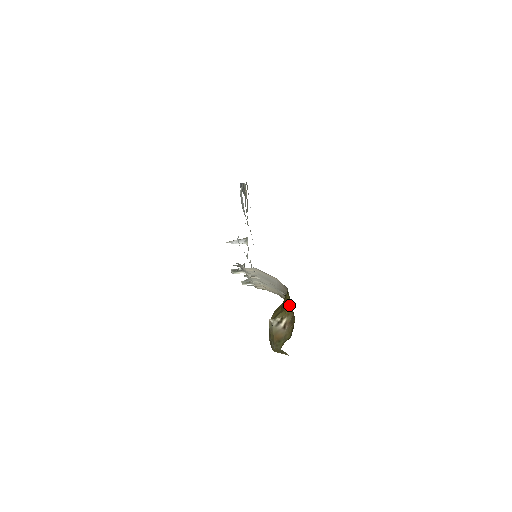
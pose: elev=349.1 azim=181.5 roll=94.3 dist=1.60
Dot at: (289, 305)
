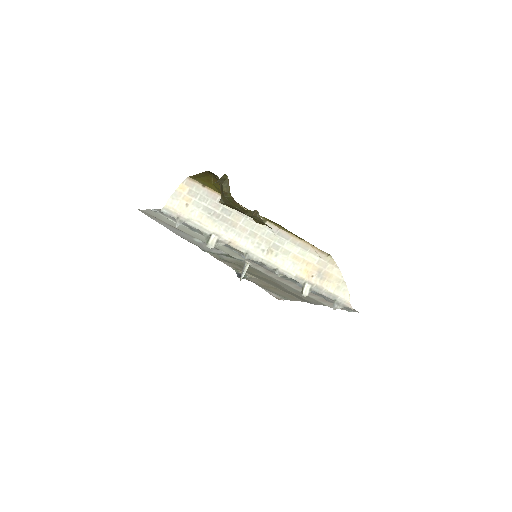
Dot at: (218, 187)
